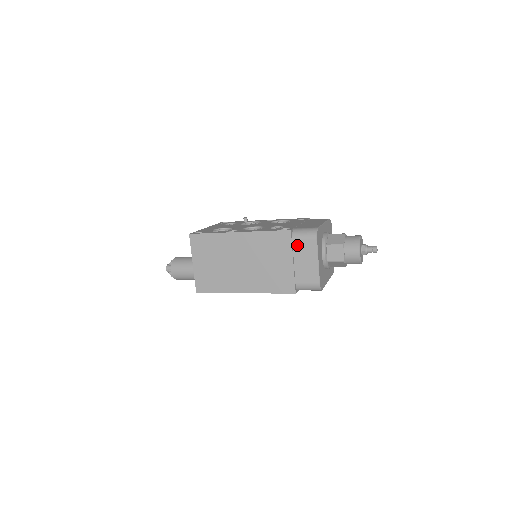
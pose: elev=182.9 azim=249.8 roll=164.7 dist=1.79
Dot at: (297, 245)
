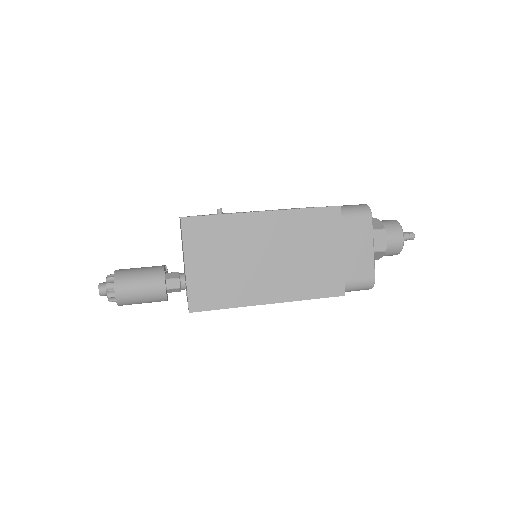
Dot at: (347, 227)
